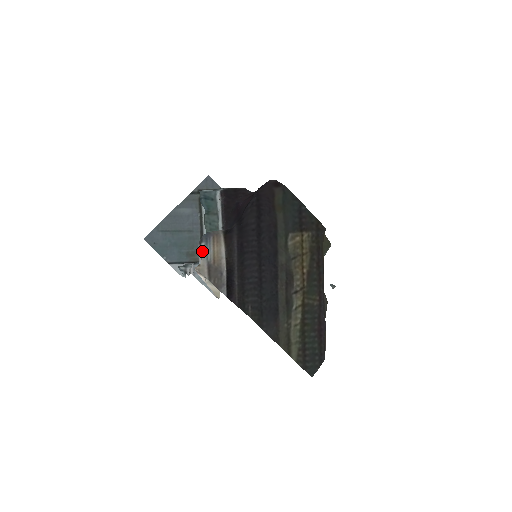
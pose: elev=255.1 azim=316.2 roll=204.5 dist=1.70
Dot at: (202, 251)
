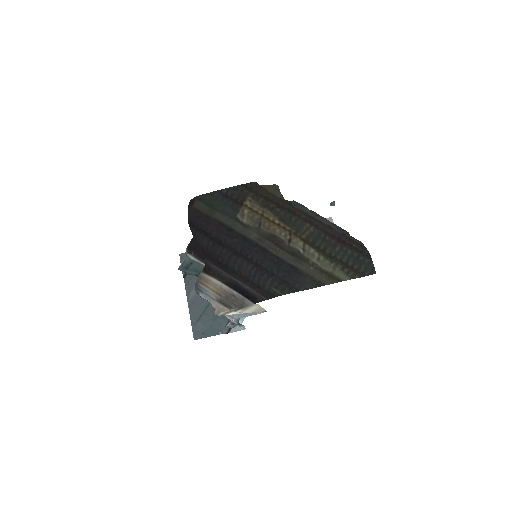
Dot at: occluded
